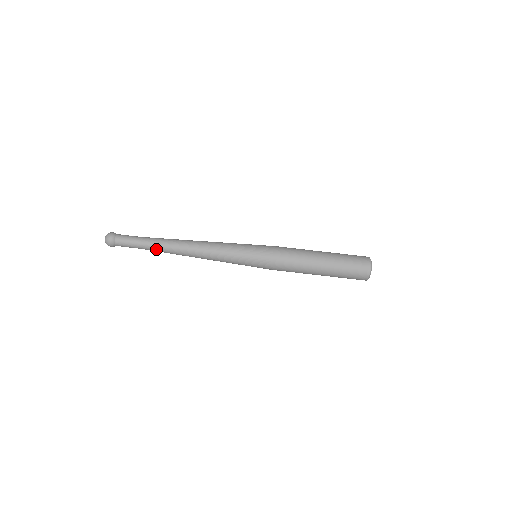
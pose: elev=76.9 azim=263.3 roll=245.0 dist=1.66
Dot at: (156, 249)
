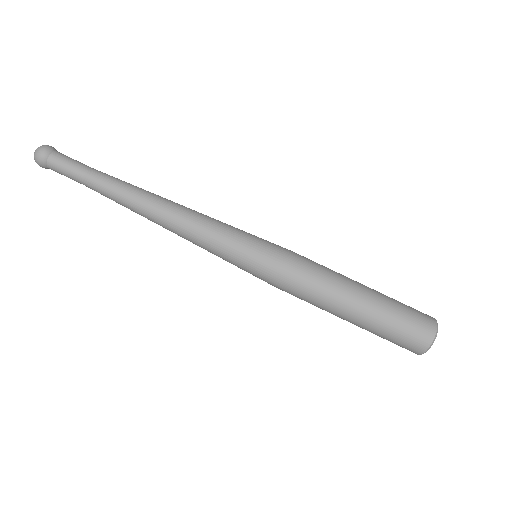
Dot at: (105, 194)
